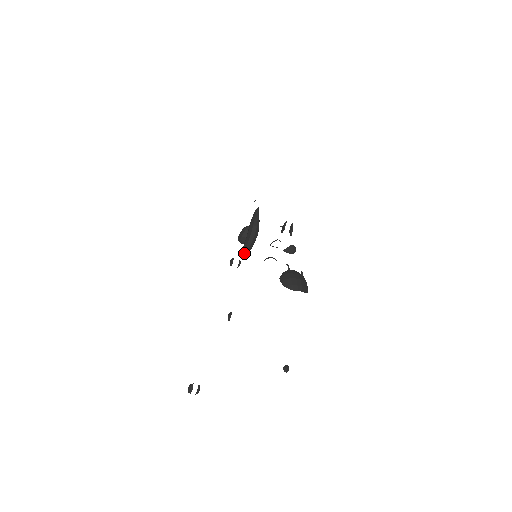
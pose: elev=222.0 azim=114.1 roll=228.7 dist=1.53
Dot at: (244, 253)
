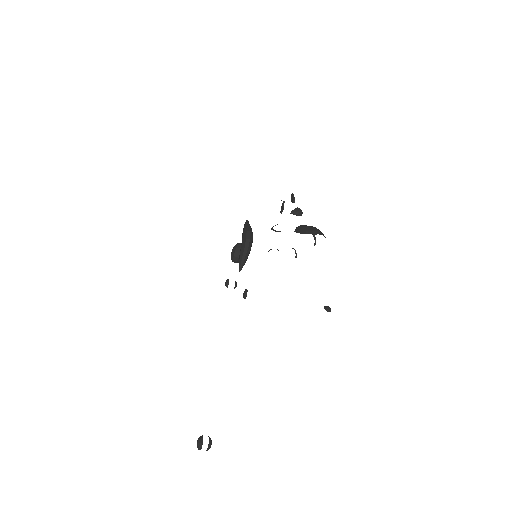
Dot at: (241, 262)
